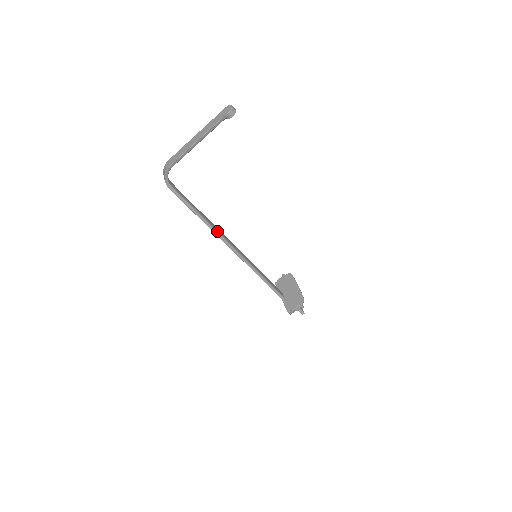
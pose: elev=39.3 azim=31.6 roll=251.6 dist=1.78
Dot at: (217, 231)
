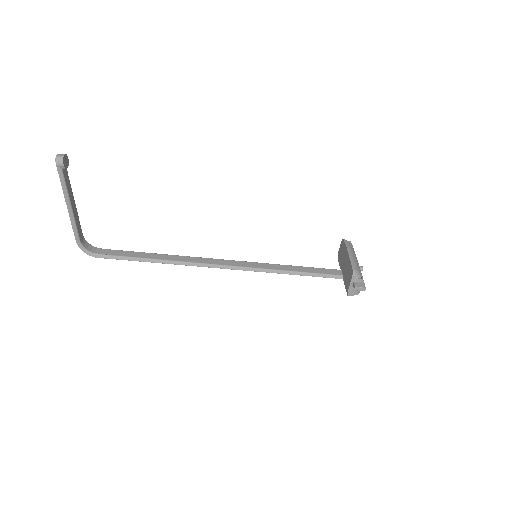
Dot at: (183, 261)
